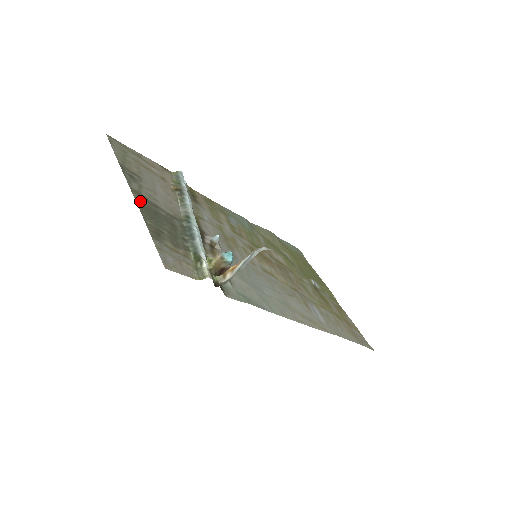
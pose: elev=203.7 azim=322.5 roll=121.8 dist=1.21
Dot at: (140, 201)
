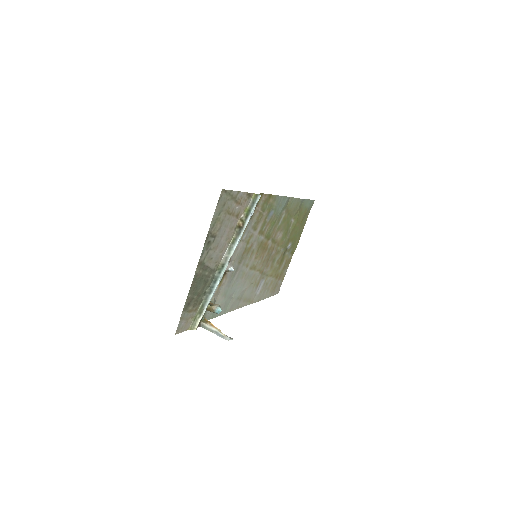
Dot at: (197, 274)
